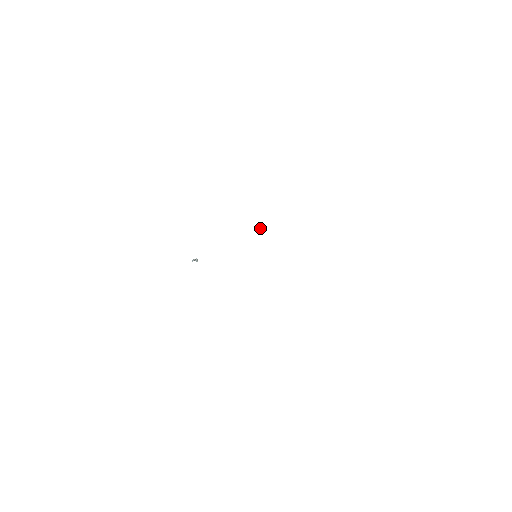
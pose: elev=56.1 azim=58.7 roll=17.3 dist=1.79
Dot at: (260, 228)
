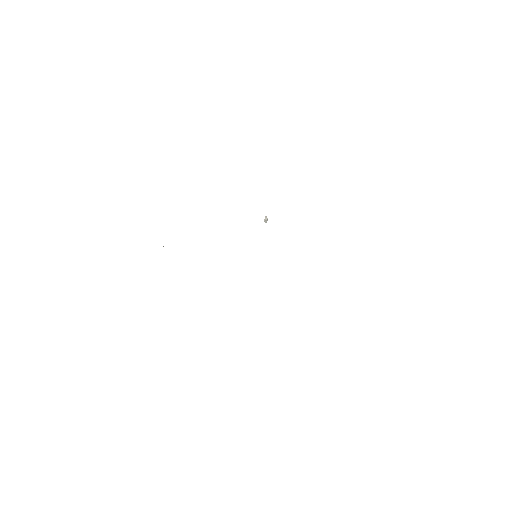
Dot at: (266, 218)
